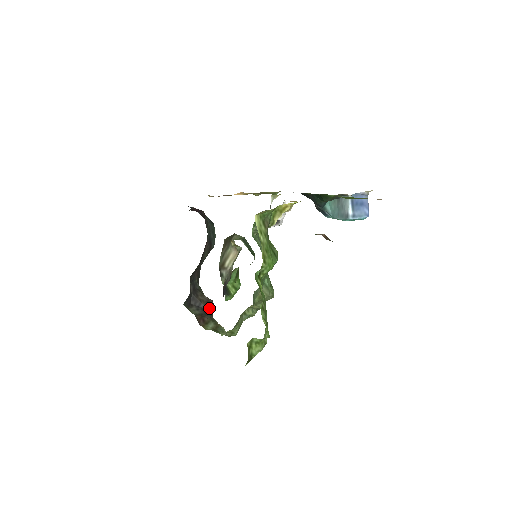
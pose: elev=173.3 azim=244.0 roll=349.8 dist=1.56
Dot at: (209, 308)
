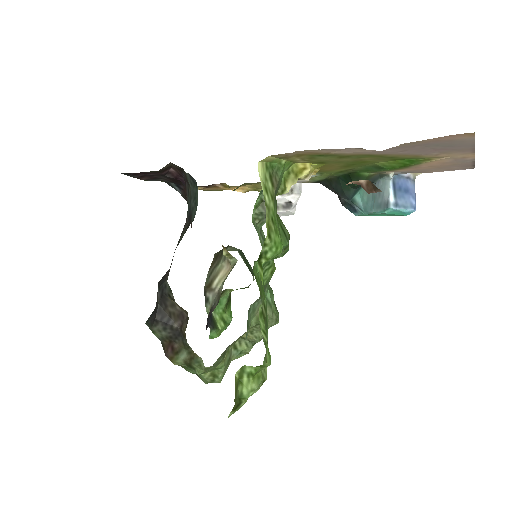
Dot at: (182, 325)
